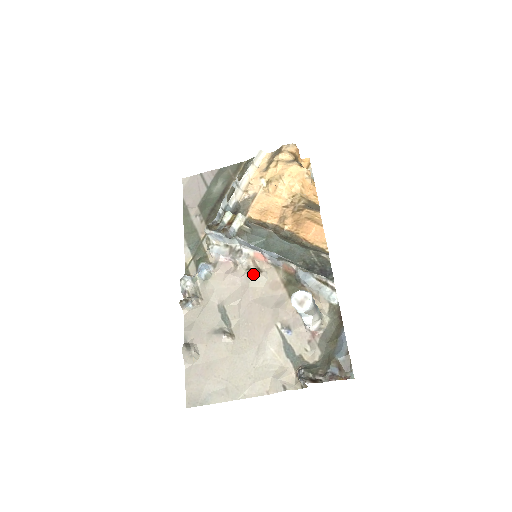
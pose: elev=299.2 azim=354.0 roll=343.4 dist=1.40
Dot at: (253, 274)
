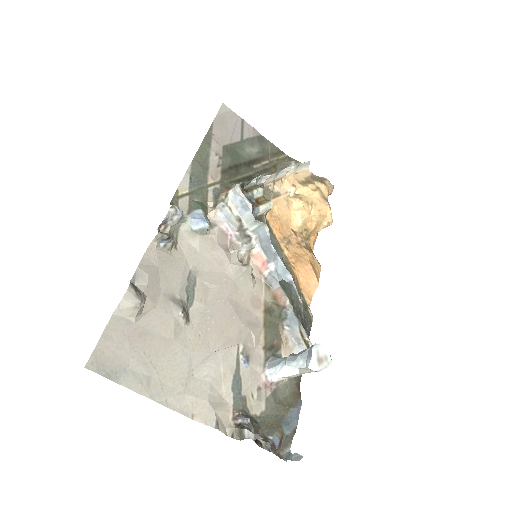
Dot at: (246, 272)
